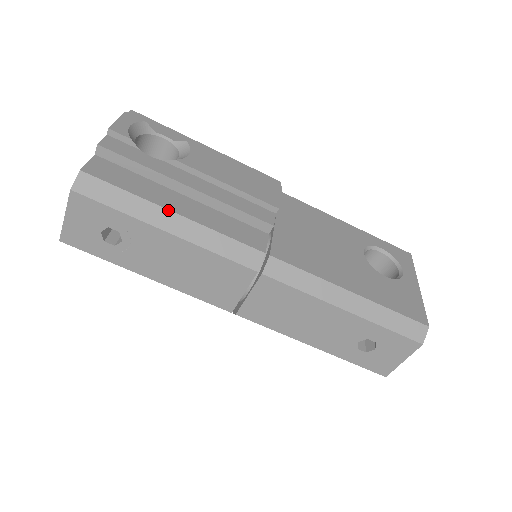
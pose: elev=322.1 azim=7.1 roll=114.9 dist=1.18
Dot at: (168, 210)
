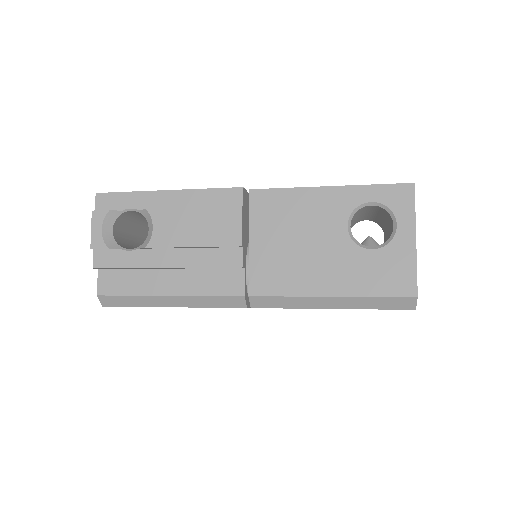
Dot at: (162, 296)
